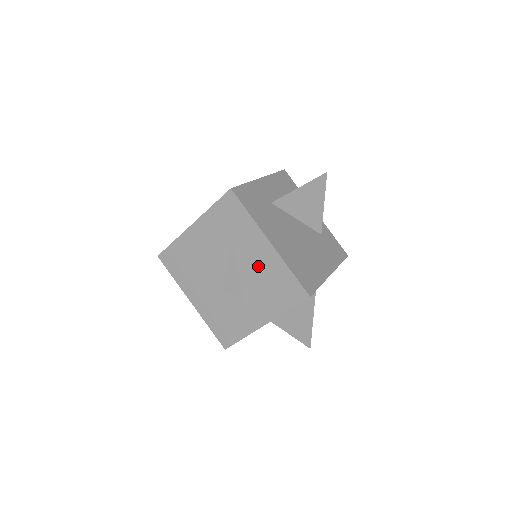
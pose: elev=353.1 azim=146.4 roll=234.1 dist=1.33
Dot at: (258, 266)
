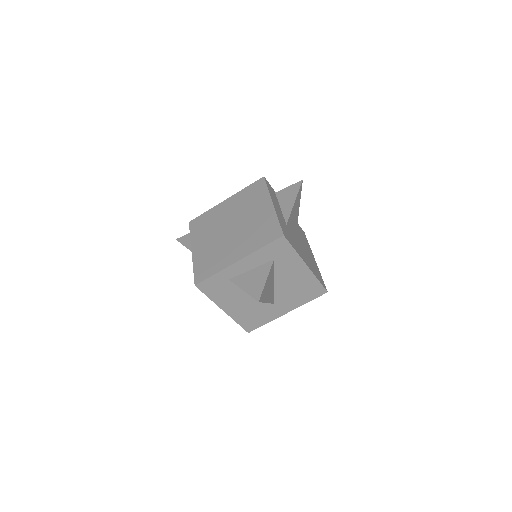
Dot at: (293, 281)
